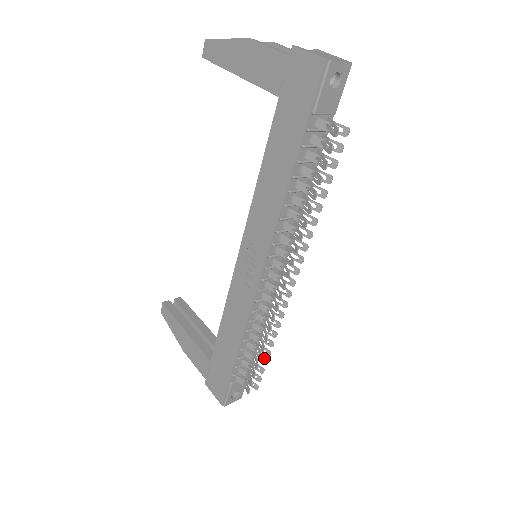
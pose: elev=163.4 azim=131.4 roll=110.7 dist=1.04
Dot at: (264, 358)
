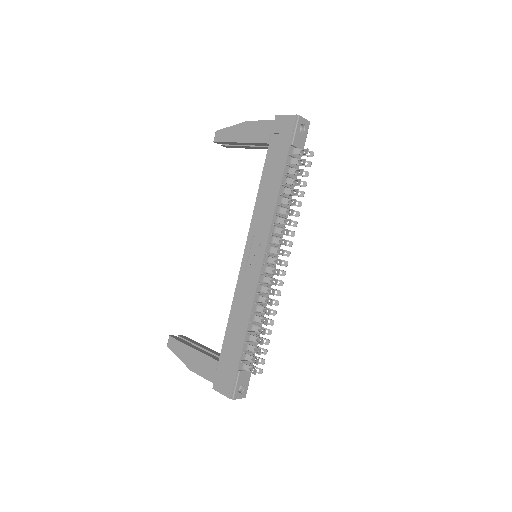
Dot at: (267, 339)
